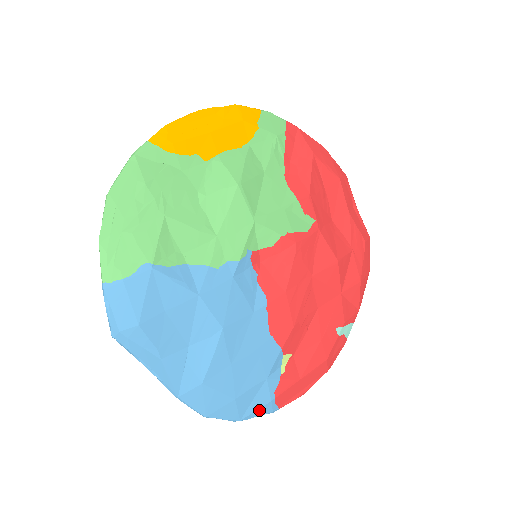
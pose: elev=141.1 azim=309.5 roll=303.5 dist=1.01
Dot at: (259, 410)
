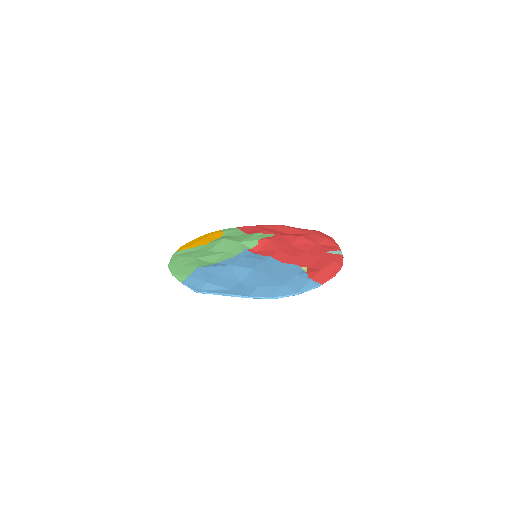
Dot at: (306, 286)
